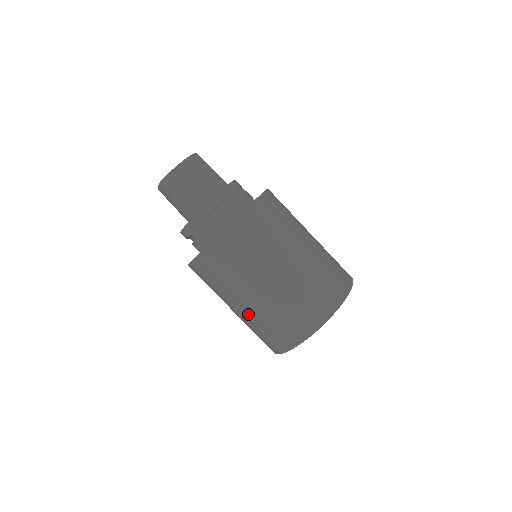
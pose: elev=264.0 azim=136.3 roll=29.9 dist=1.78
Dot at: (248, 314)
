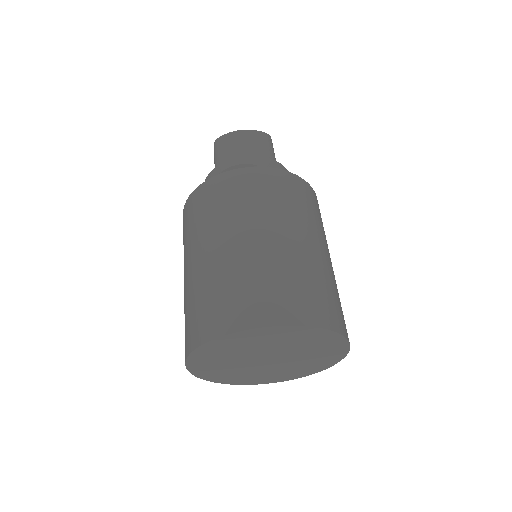
Dot at: (184, 292)
